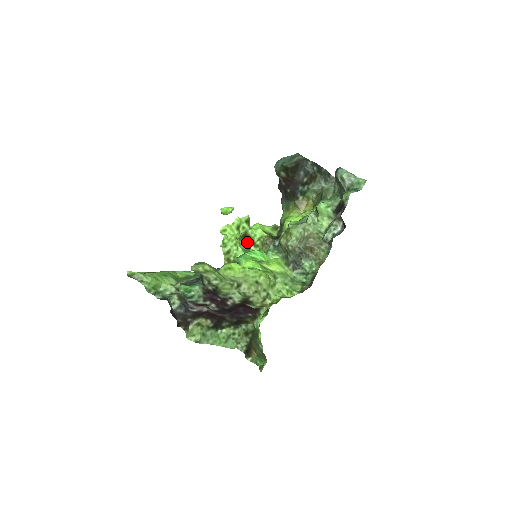
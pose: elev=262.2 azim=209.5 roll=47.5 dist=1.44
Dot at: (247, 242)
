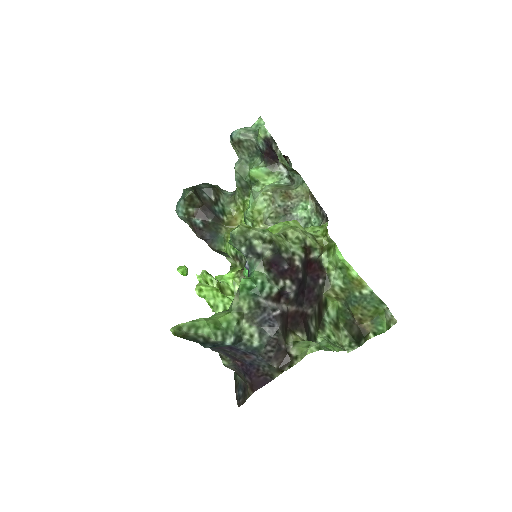
Dot at: occluded
